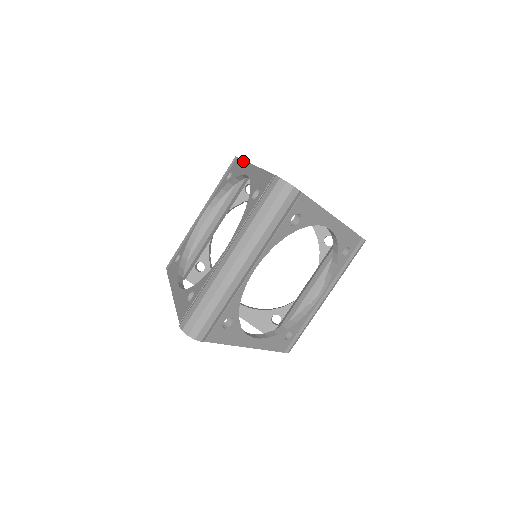
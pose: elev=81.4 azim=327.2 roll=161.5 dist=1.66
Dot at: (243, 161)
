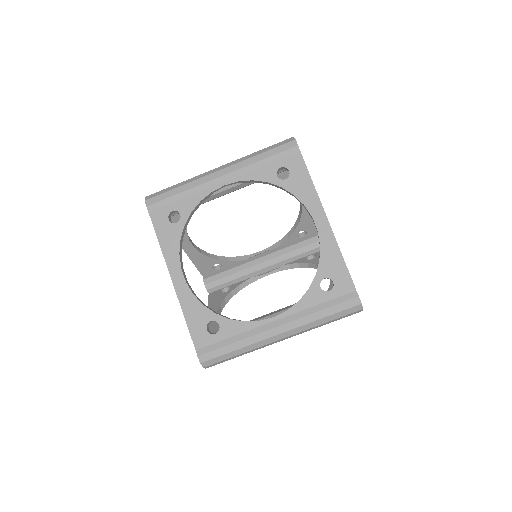
Dot at: (311, 182)
